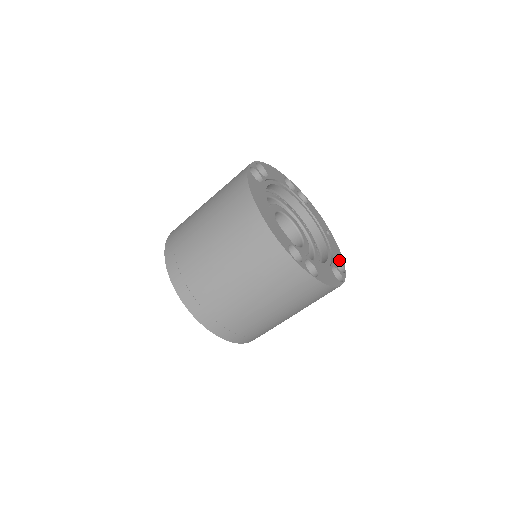
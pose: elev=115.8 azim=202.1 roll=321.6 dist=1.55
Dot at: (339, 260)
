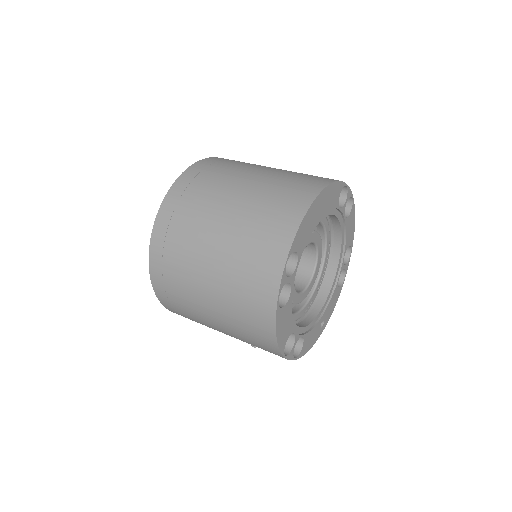
Dot at: (303, 346)
